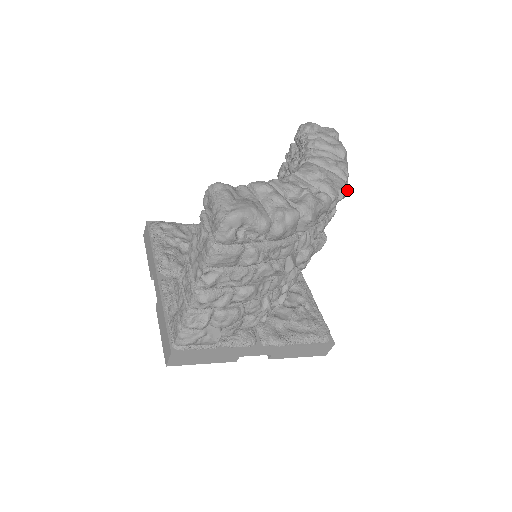
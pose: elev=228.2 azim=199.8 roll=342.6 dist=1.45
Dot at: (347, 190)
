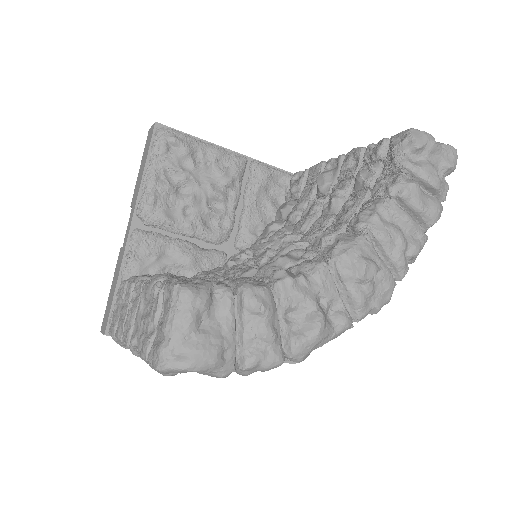
Dot at: (389, 301)
